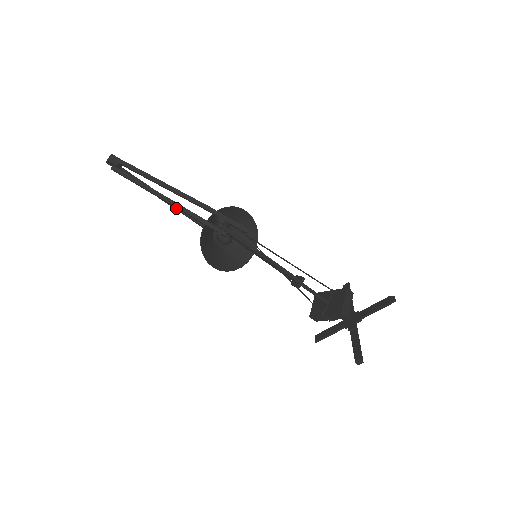
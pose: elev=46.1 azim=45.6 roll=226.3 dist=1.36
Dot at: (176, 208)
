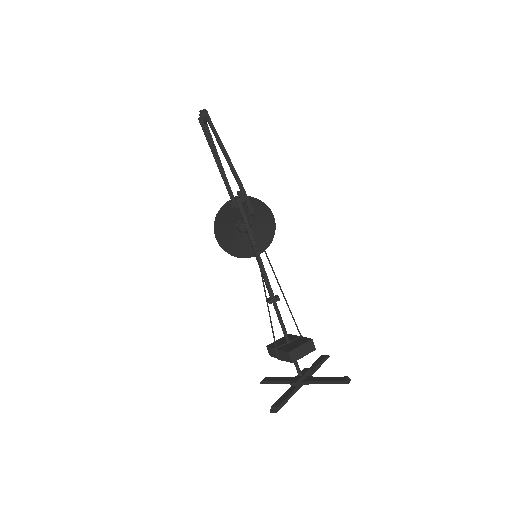
Dot at: occluded
